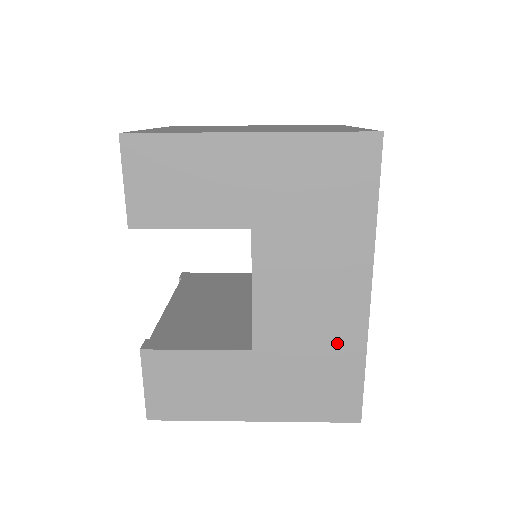
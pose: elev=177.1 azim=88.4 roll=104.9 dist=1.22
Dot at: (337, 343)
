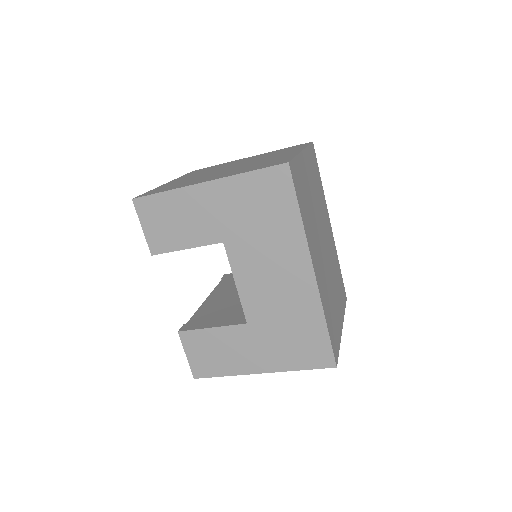
Dot at: (302, 311)
